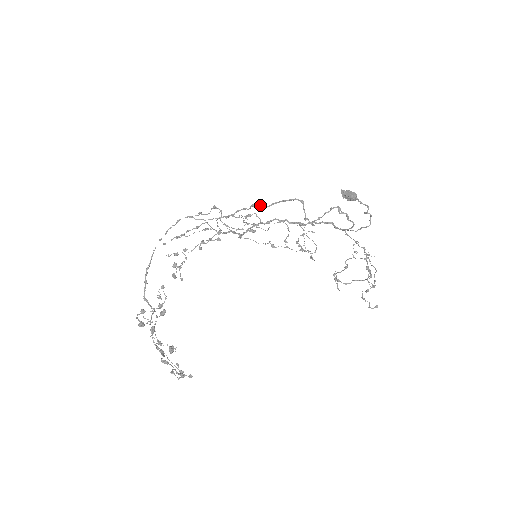
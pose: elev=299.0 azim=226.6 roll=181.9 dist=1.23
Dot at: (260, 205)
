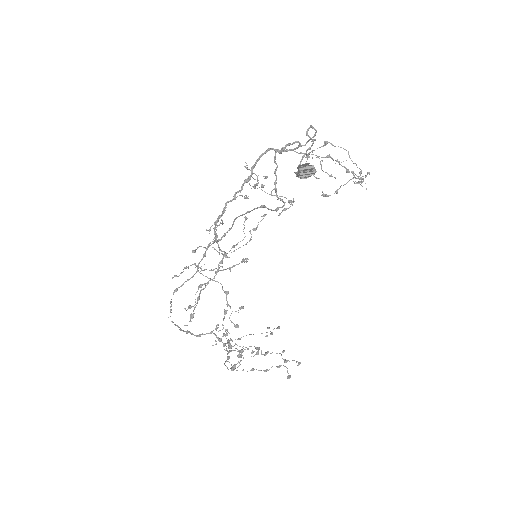
Dot at: (224, 235)
